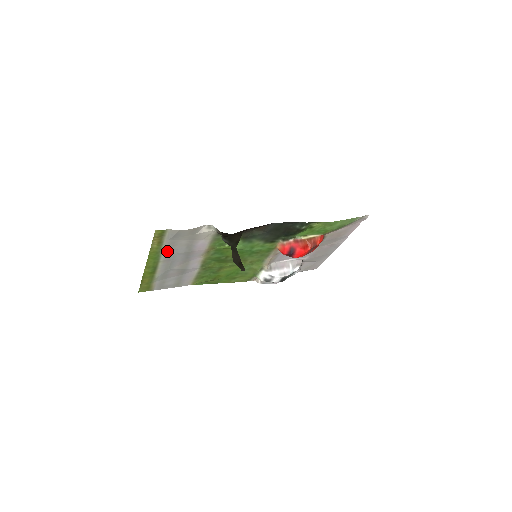
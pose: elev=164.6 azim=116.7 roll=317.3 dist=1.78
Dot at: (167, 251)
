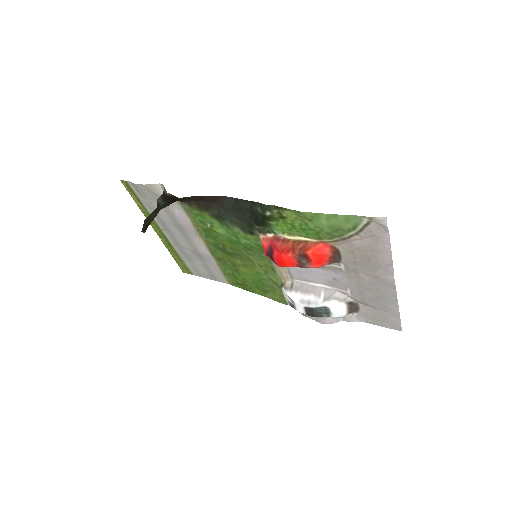
Dot at: occluded
